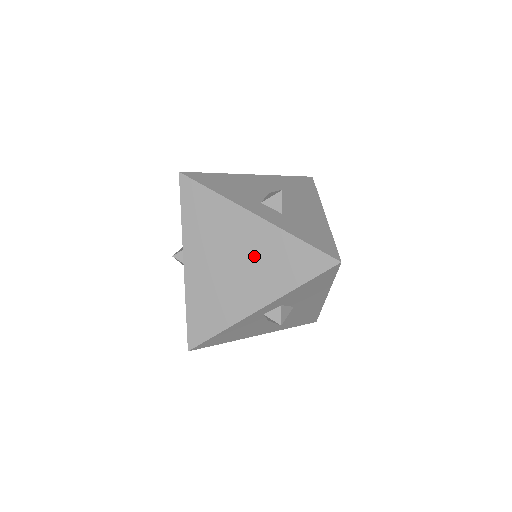
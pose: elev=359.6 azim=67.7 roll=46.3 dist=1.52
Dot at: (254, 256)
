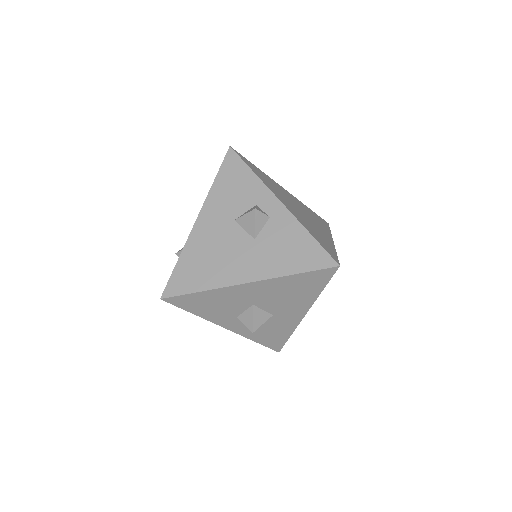
Dot at: occluded
